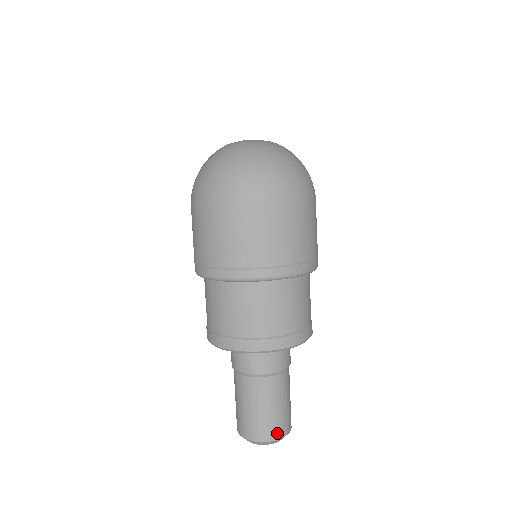
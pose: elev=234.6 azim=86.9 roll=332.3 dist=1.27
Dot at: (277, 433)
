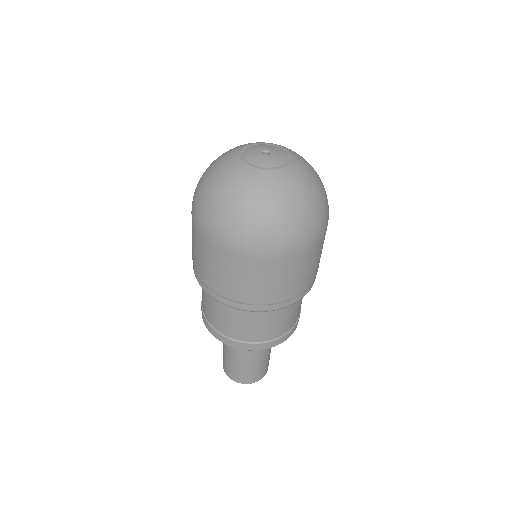
Dot at: (258, 378)
